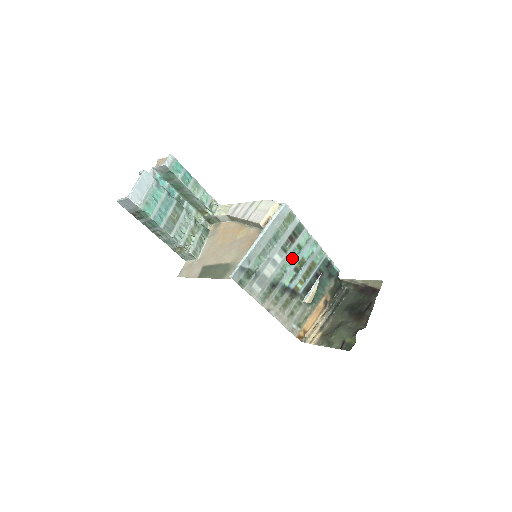
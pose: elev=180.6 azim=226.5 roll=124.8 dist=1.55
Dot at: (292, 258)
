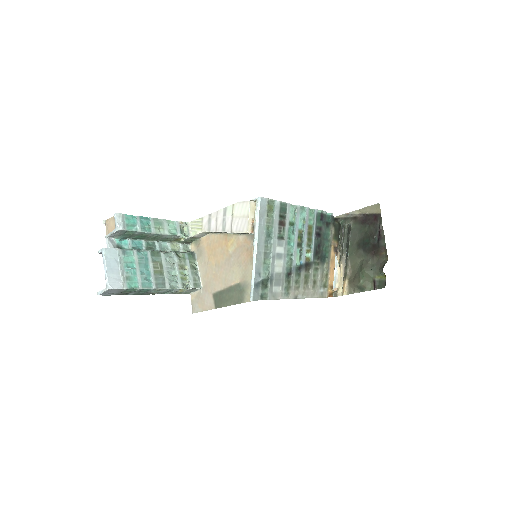
Dot at: (291, 238)
